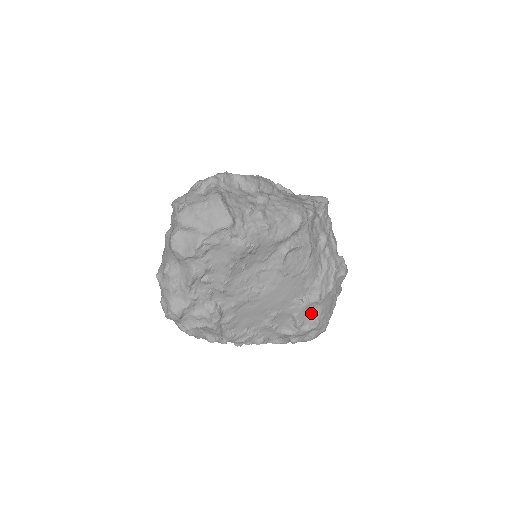
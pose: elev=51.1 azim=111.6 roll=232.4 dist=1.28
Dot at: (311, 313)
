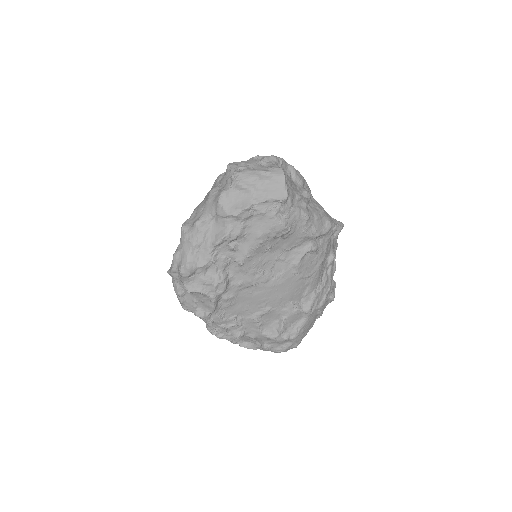
Dot at: (296, 322)
